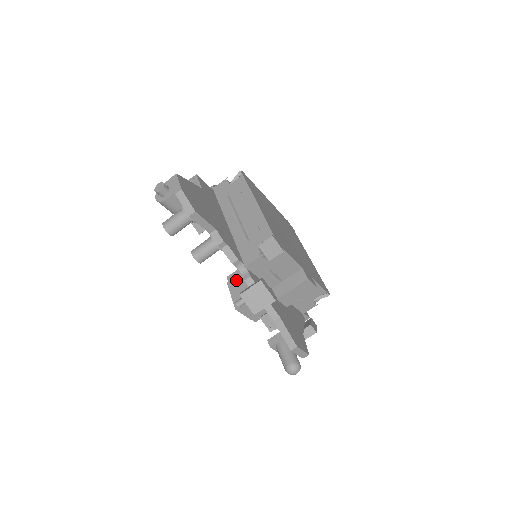
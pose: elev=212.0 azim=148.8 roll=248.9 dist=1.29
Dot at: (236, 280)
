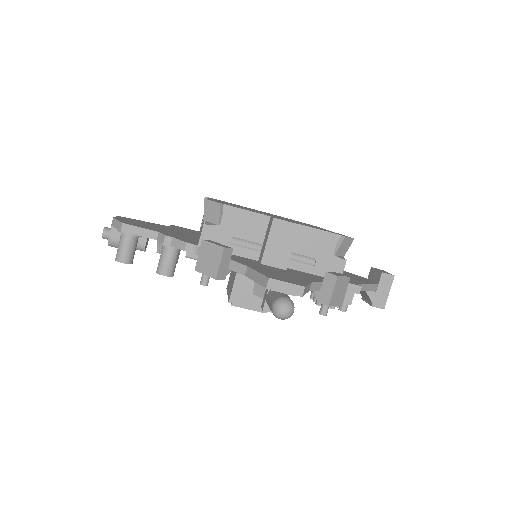
Dot at: (229, 281)
